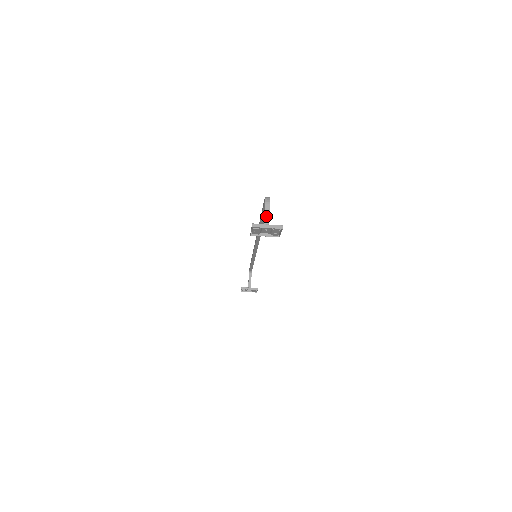
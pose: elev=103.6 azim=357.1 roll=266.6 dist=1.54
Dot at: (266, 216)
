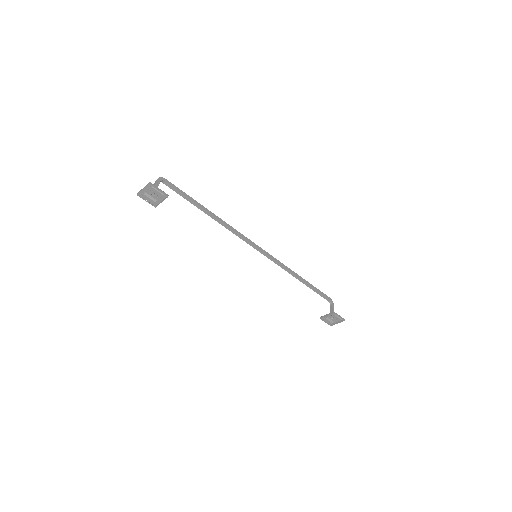
Dot at: occluded
